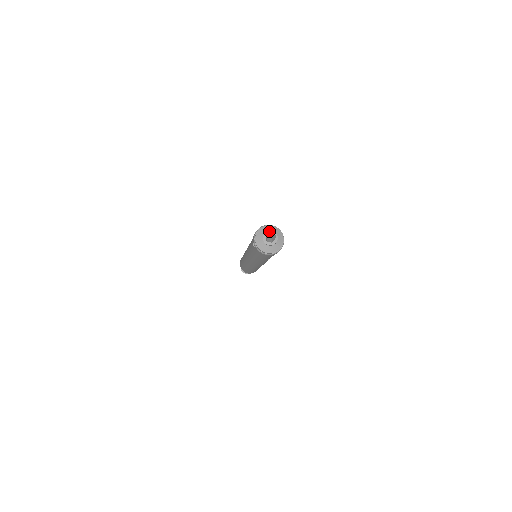
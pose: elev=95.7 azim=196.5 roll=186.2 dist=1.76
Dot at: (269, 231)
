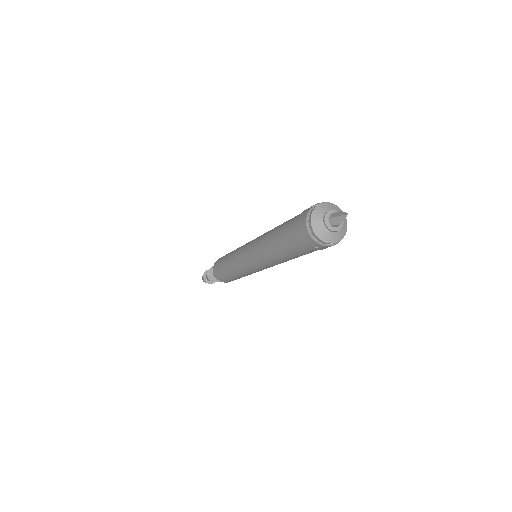
Dot at: (325, 216)
